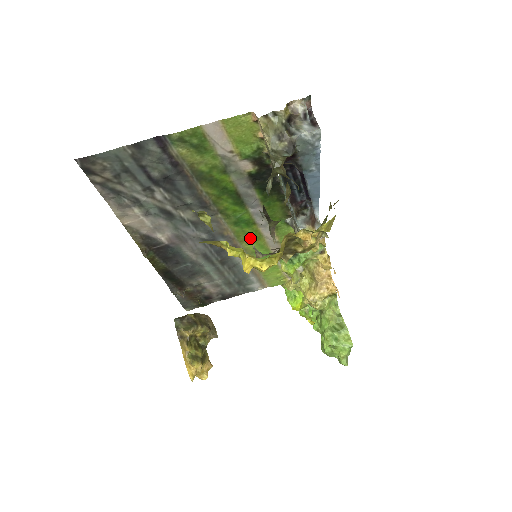
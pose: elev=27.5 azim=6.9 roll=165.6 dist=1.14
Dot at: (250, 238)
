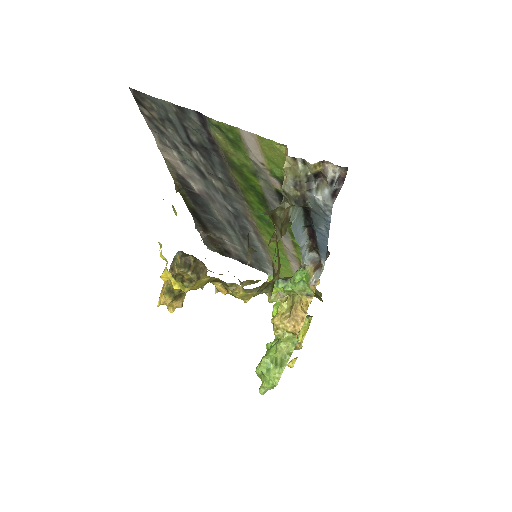
Dot at: (270, 236)
